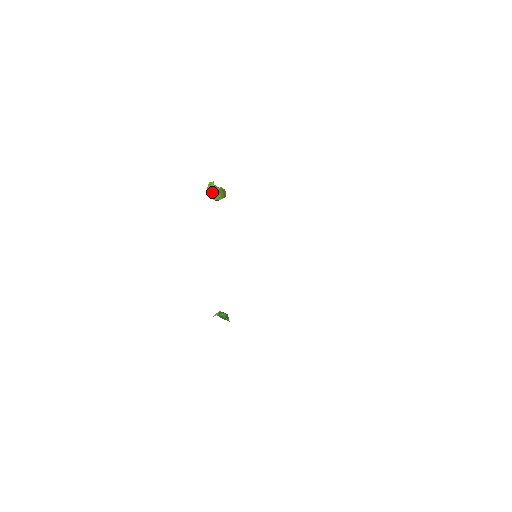
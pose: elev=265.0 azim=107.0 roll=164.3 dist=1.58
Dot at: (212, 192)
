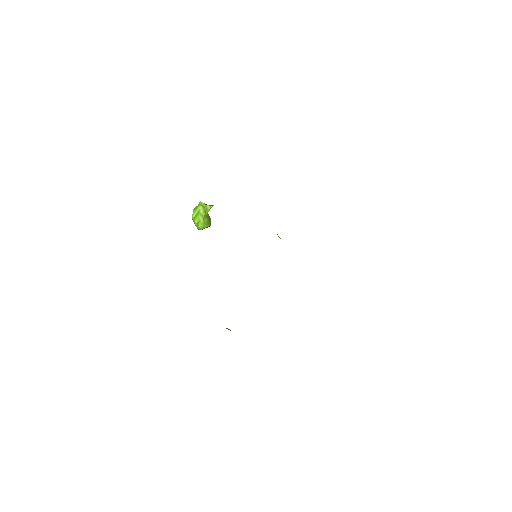
Dot at: (198, 215)
